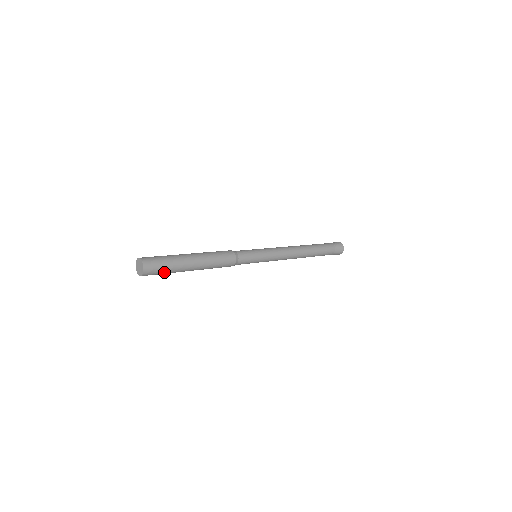
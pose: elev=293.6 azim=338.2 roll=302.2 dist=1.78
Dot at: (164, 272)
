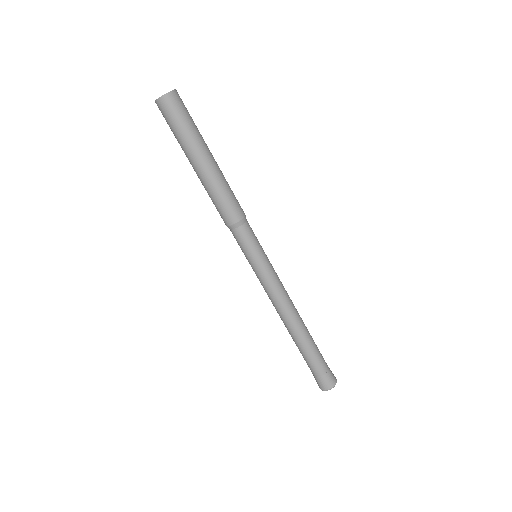
Dot at: (177, 126)
